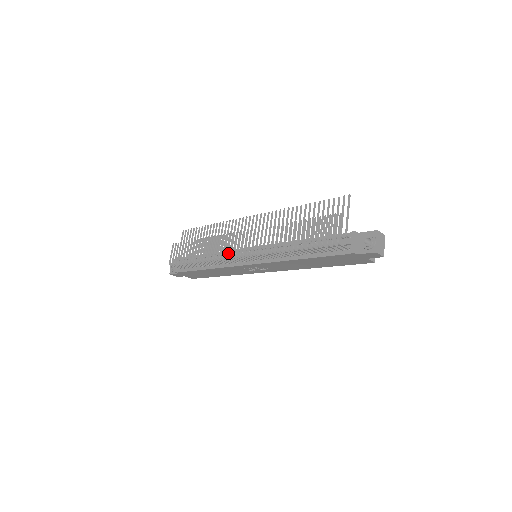
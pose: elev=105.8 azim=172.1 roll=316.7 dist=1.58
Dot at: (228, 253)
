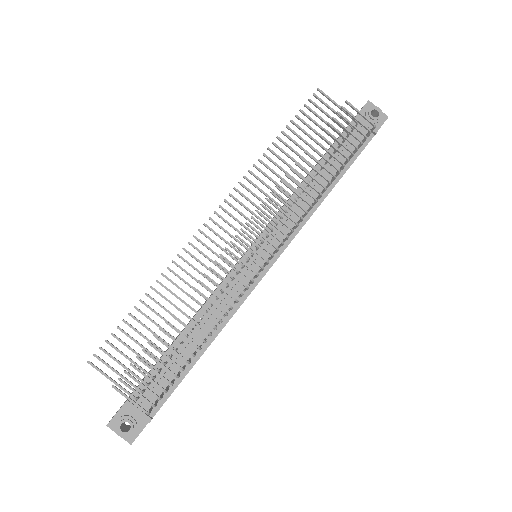
Dot at: (222, 290)
